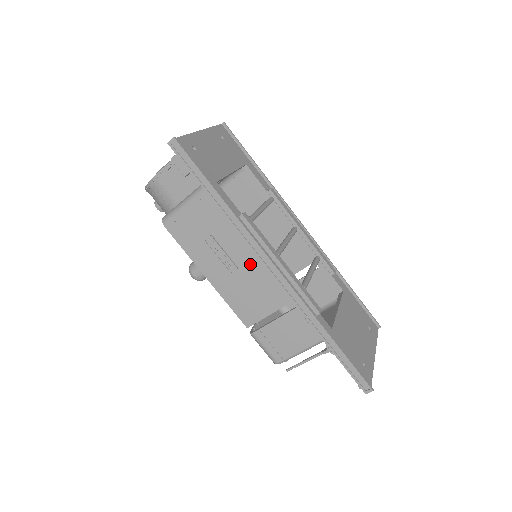
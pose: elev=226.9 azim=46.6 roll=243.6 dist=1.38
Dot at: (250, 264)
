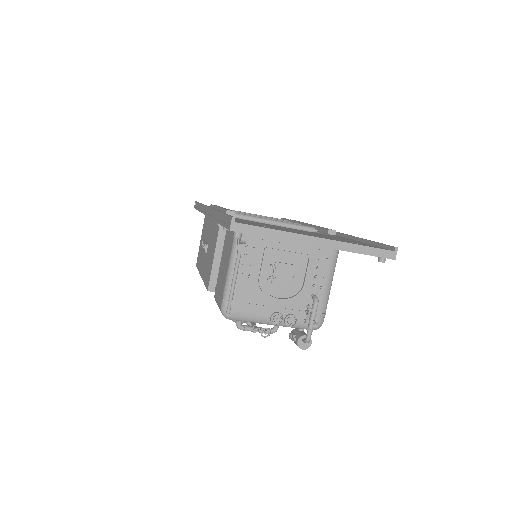
Dot at: occluded
